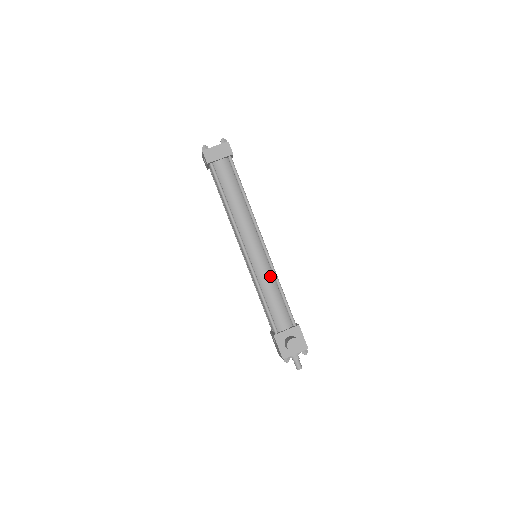
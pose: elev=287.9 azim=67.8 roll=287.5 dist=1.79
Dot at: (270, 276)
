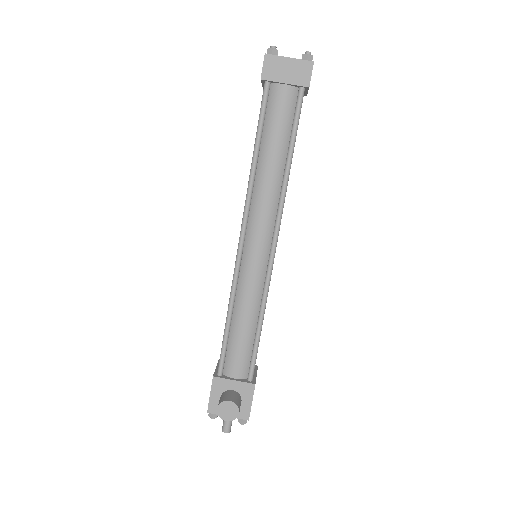
Dot at: (256, 297)
